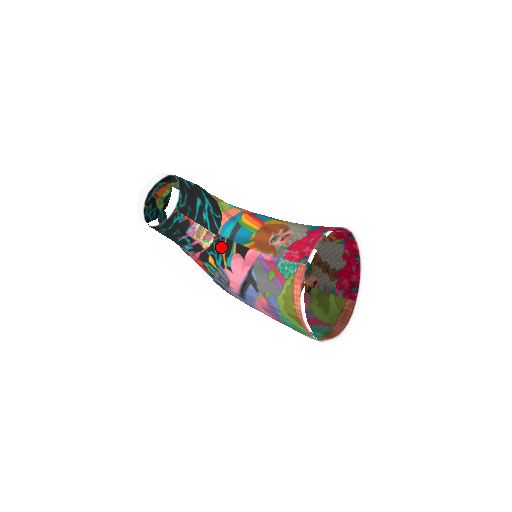
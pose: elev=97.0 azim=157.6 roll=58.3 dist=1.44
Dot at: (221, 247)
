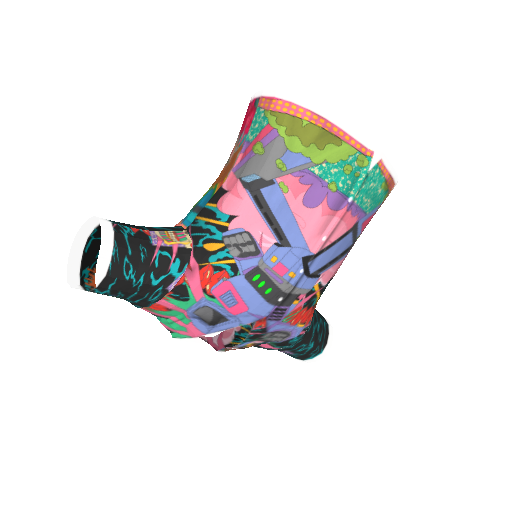
Dot at: (201, 224)
